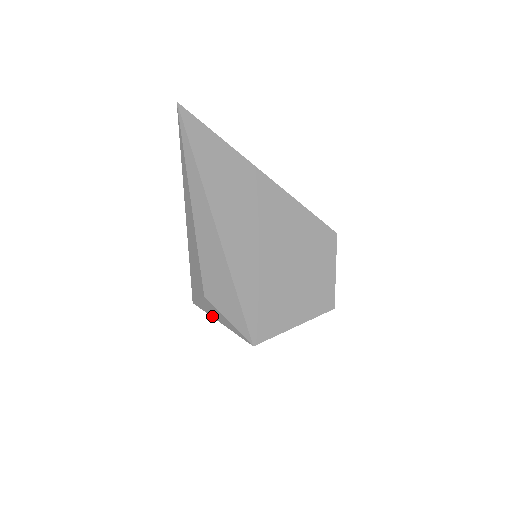
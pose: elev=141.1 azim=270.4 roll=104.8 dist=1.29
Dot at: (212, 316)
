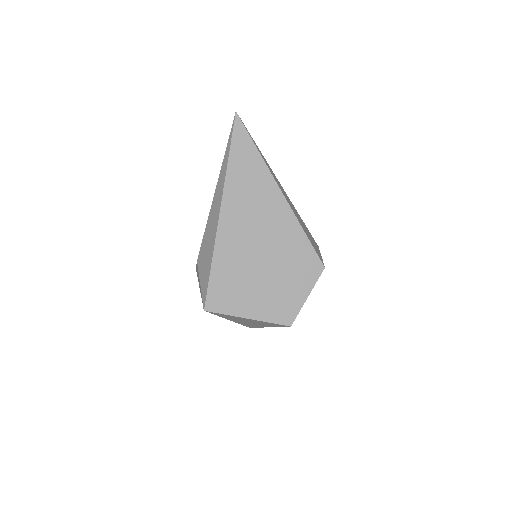
Dot at: (198, 281)
